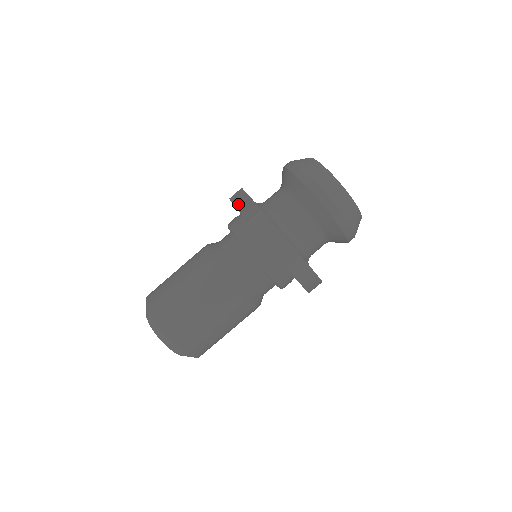
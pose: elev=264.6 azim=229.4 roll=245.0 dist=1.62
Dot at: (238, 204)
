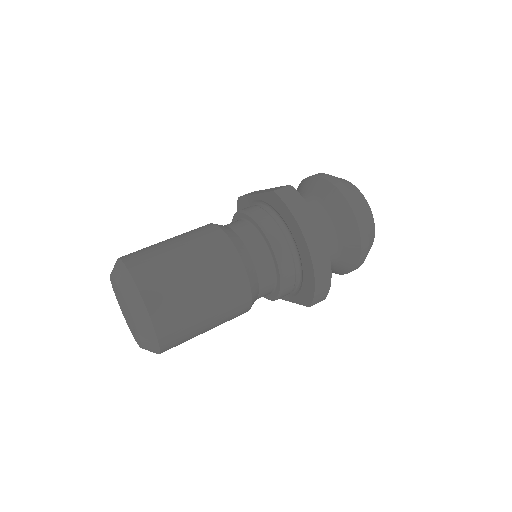
Dot at: (254, 193)
